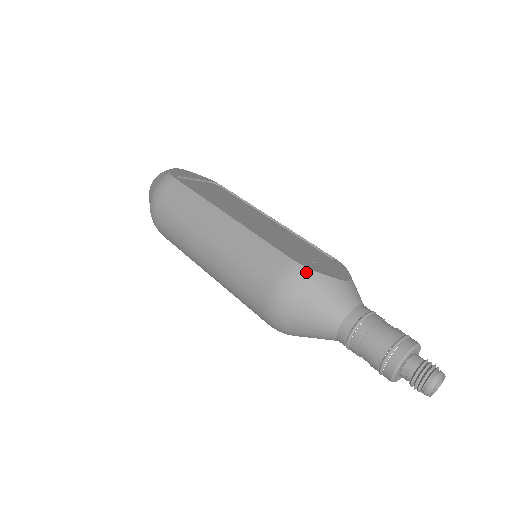
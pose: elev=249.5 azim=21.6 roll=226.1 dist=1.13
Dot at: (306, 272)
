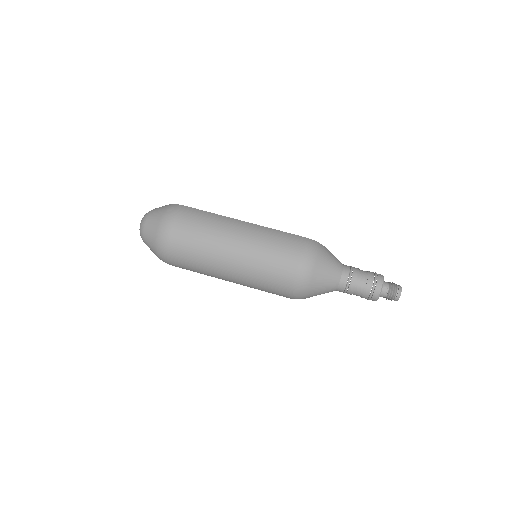
Dot at: (317, 243)
